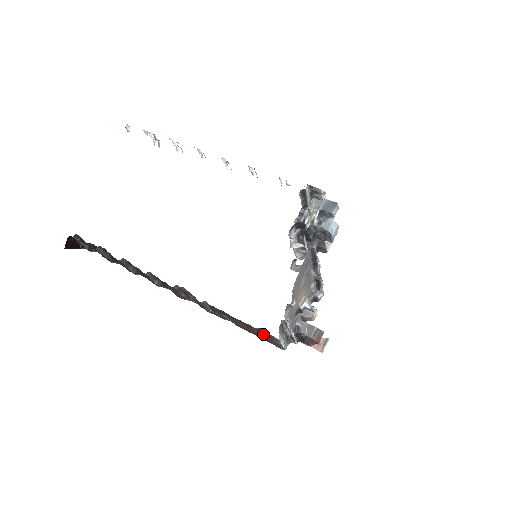
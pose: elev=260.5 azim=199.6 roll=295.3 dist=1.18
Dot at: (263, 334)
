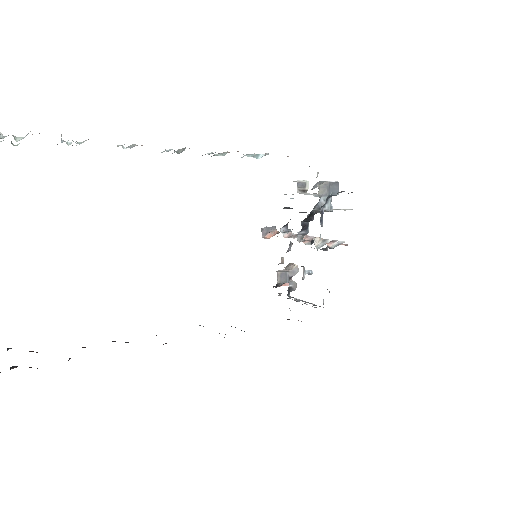
Dot at: occluded
